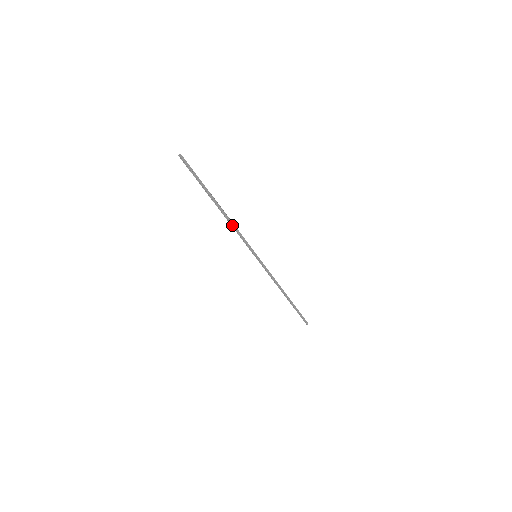
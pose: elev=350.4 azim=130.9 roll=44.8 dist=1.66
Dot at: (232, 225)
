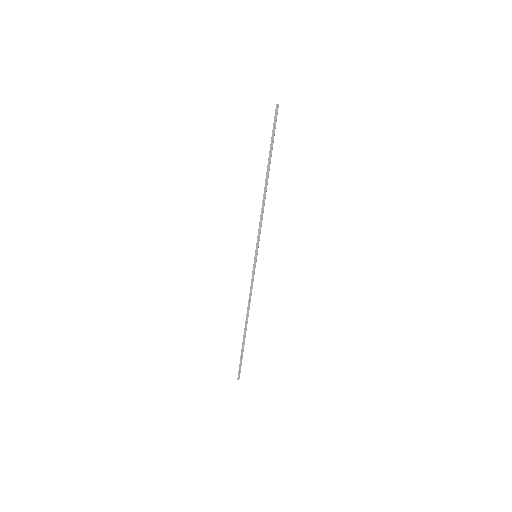
Dot at: (262, 205)
